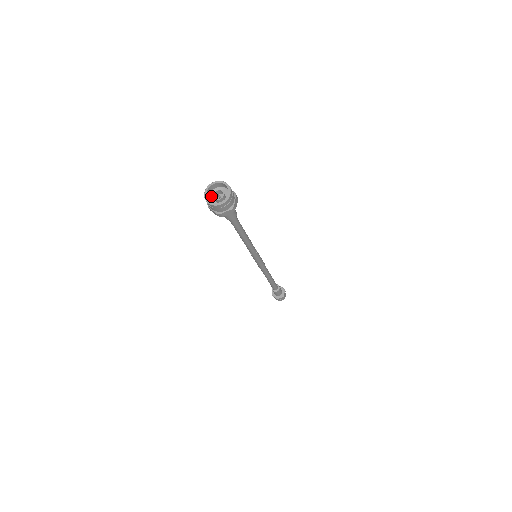
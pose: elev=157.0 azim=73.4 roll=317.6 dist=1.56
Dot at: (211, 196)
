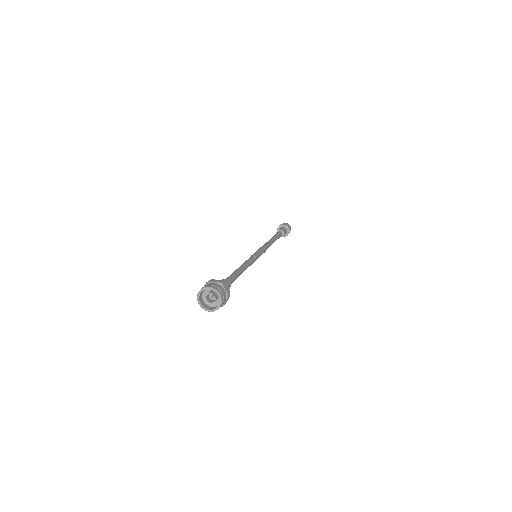
Dot at: (206, 289)
